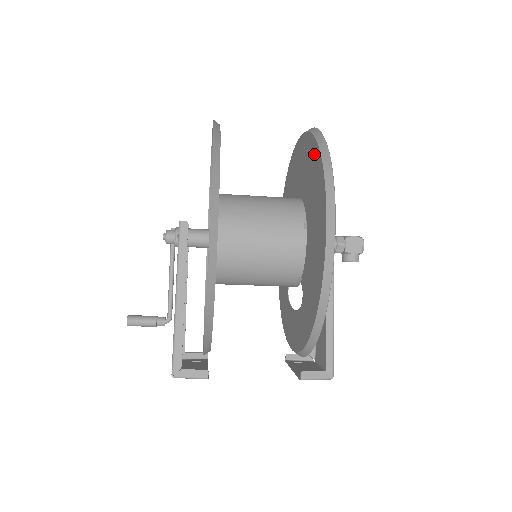
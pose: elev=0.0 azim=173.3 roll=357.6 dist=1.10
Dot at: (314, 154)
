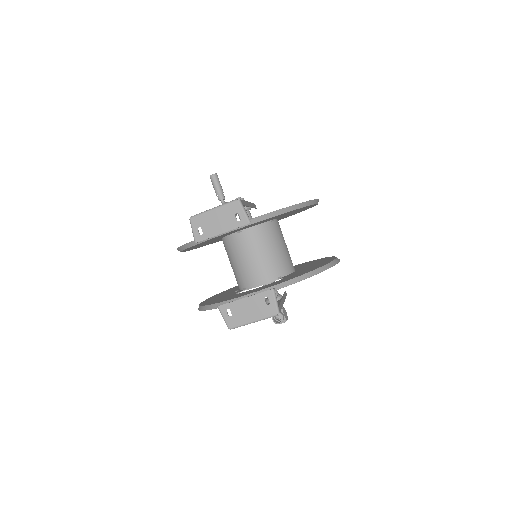
Dot at: (311, 261)
